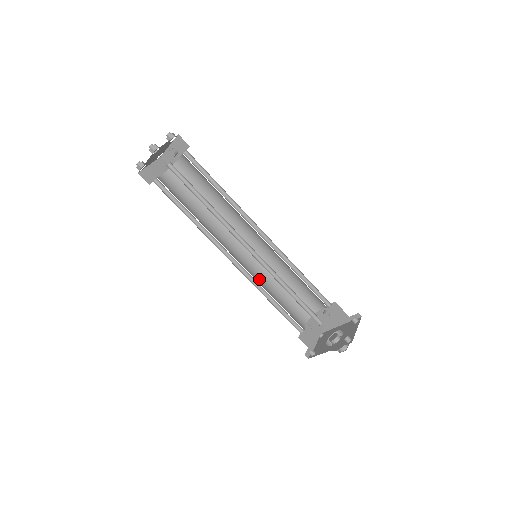
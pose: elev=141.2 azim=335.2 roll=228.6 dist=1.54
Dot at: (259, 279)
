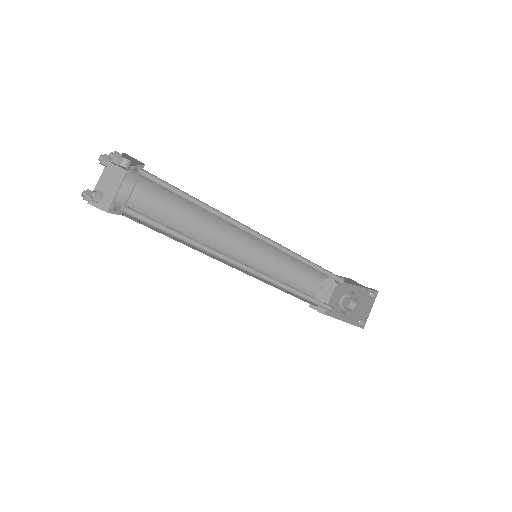
Dot at: (262, 266)
